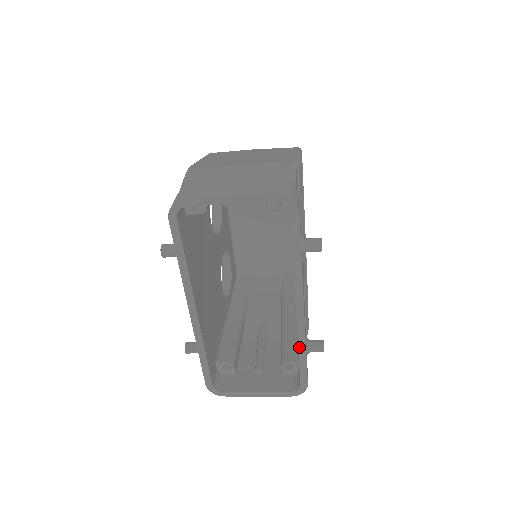
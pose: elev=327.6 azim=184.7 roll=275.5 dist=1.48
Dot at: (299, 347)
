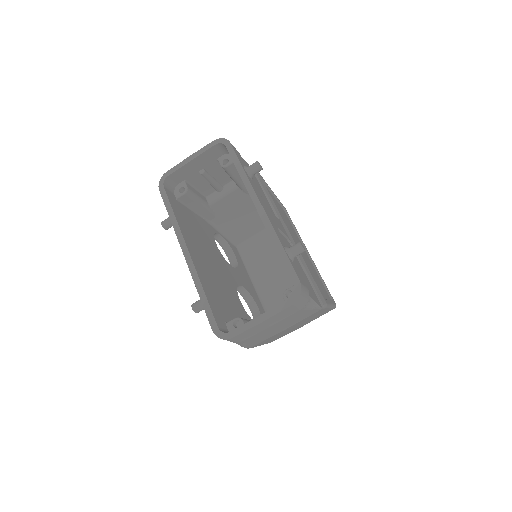
Dot at: (274, 243)
